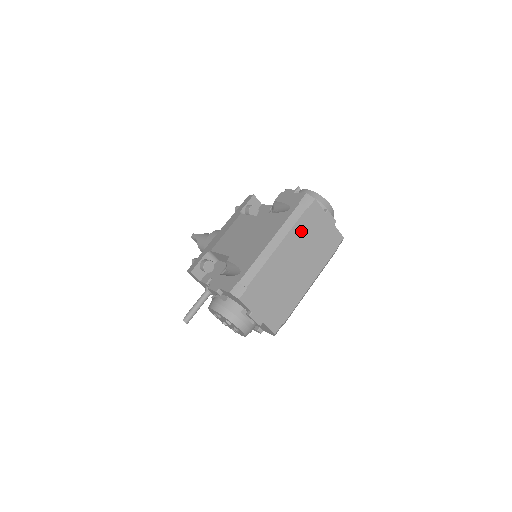
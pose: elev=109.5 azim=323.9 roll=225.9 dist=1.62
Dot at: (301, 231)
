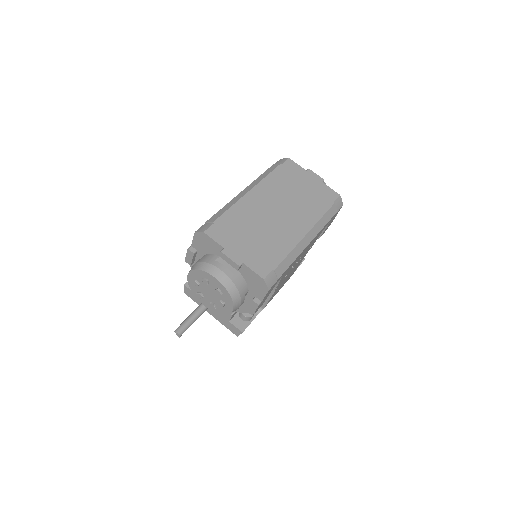
Dot at: (278, 182)
